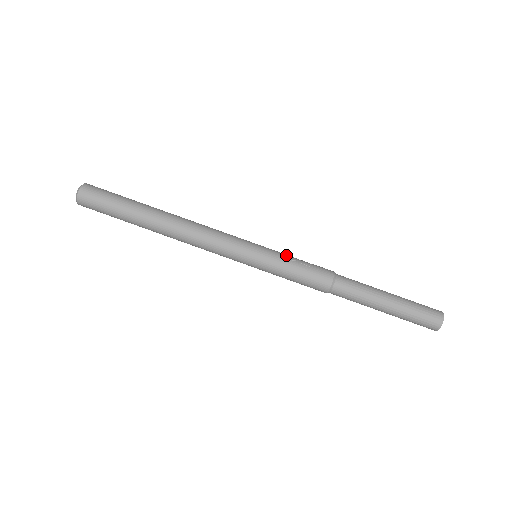
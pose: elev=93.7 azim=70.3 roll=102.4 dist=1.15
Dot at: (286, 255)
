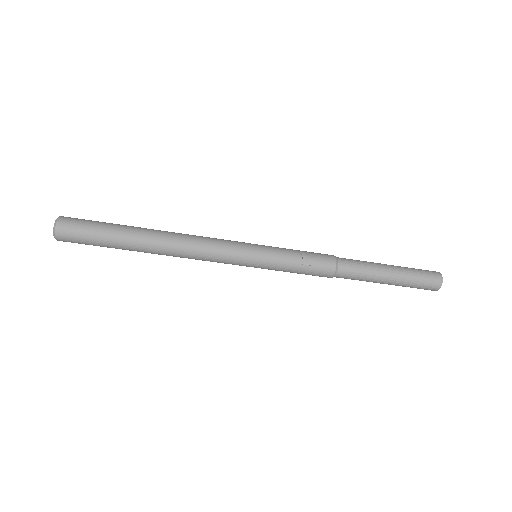
Dot at: (286, 257)
